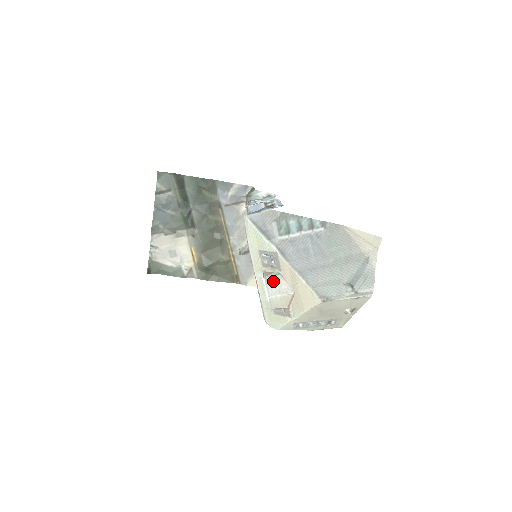
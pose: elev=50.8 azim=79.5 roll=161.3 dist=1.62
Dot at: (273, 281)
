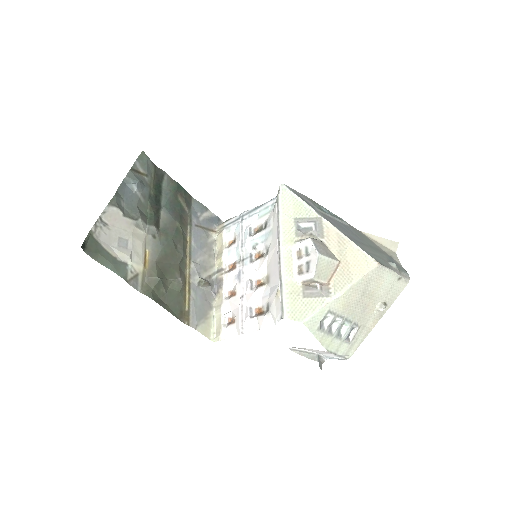
Dot at: (319, 243)
